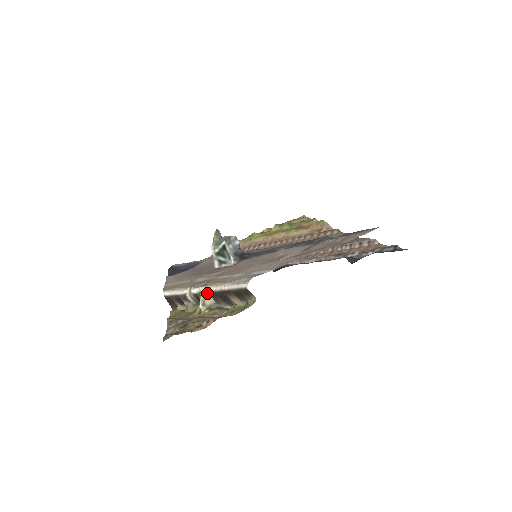
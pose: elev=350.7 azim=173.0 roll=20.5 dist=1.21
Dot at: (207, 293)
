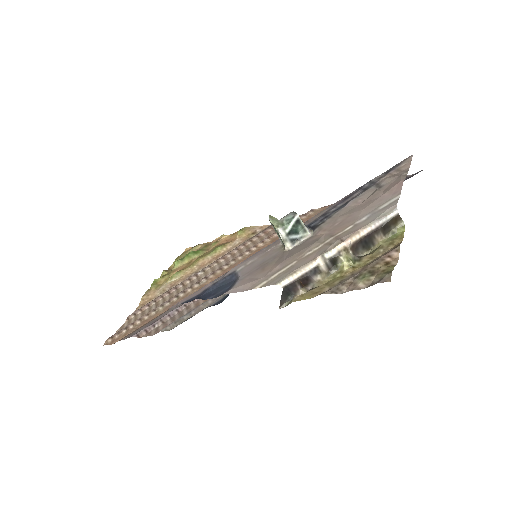
Dot at: (348, 247)
